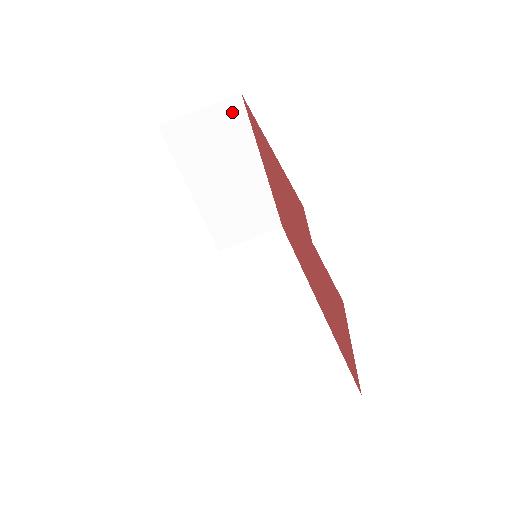
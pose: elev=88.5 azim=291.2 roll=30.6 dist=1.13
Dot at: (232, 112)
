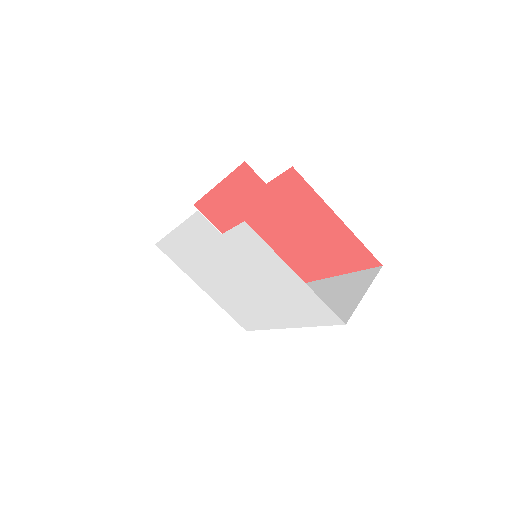
Dot at: occluded
